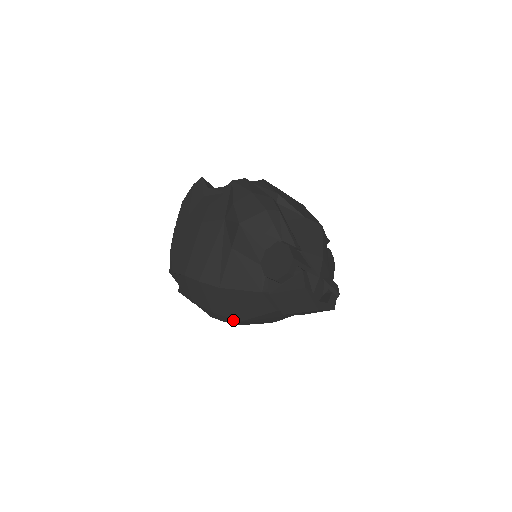
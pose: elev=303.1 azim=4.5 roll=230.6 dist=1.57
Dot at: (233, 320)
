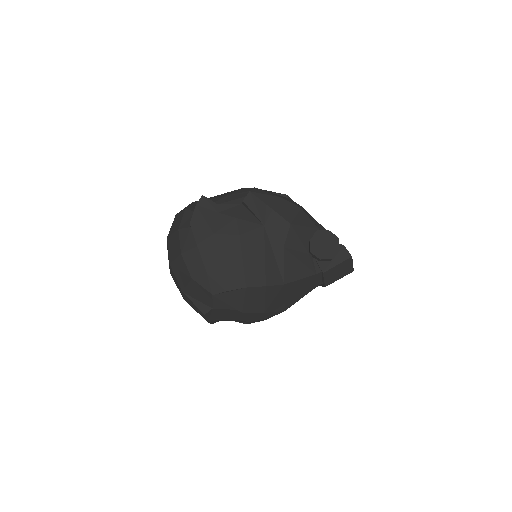
Dot at: (278, 312)
